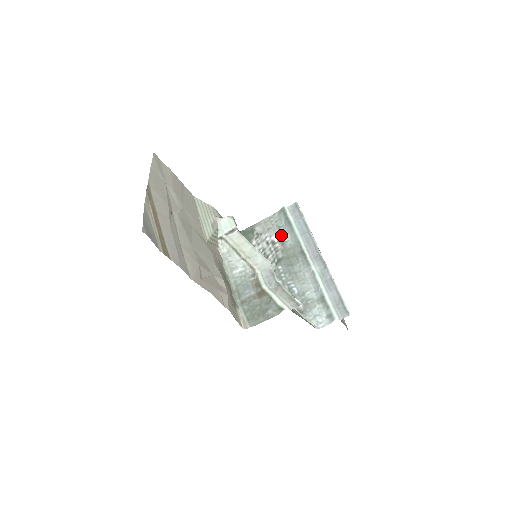
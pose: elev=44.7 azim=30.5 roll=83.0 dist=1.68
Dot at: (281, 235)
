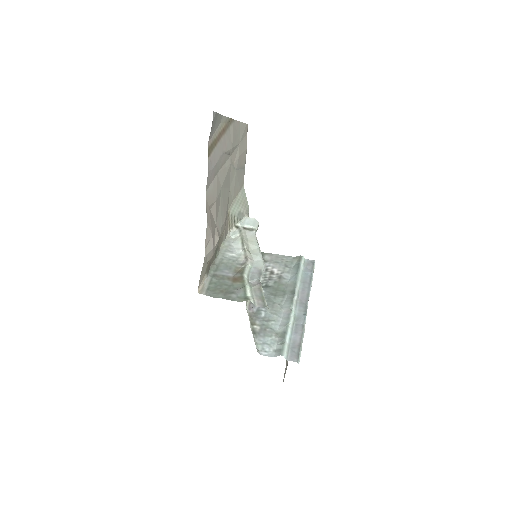
Dot at: (283, 272)
